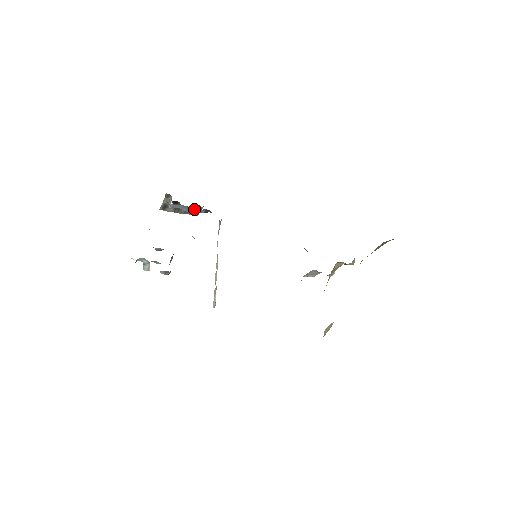
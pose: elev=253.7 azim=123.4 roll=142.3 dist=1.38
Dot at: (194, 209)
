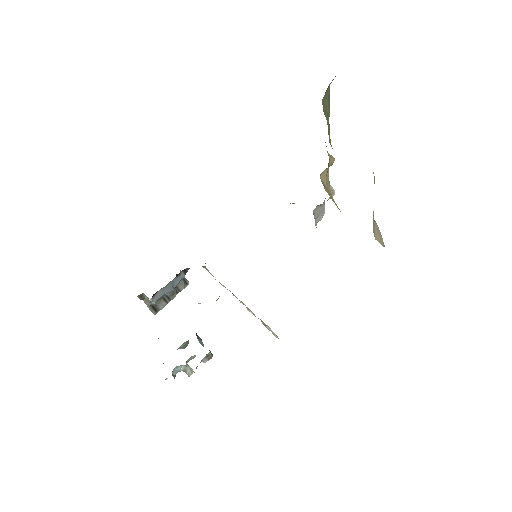
Dot at: (173, 282)
